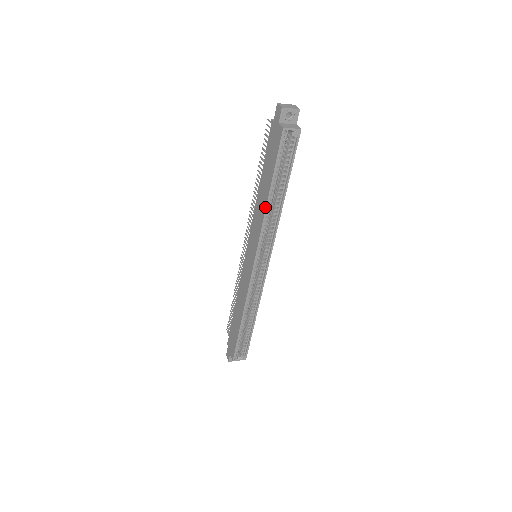
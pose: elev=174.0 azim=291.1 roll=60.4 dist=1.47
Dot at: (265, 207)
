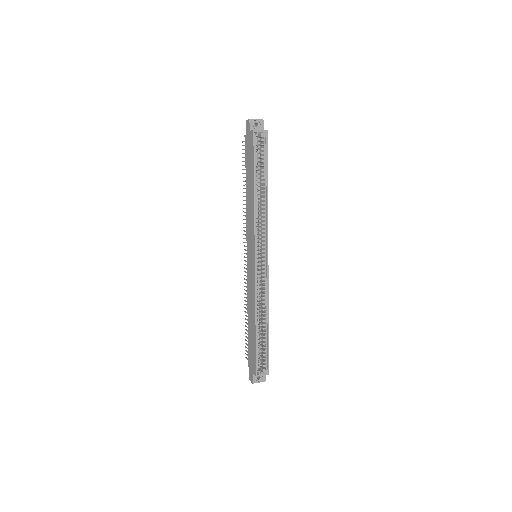
Dot at: (253, 200)
